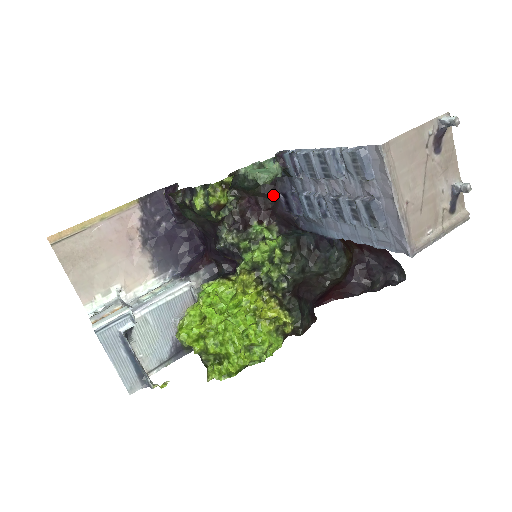
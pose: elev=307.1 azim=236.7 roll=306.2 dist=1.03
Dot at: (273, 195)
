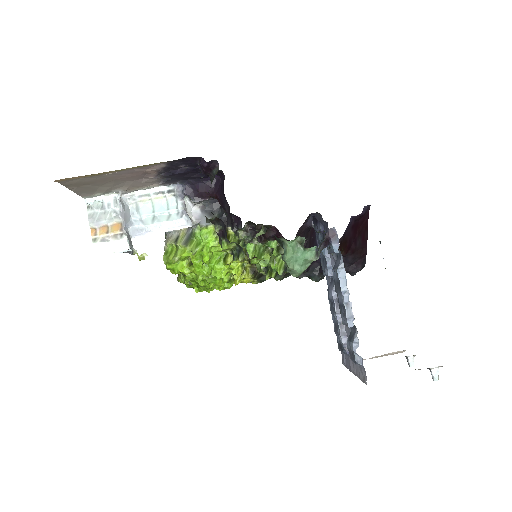
Dot at: occluded
